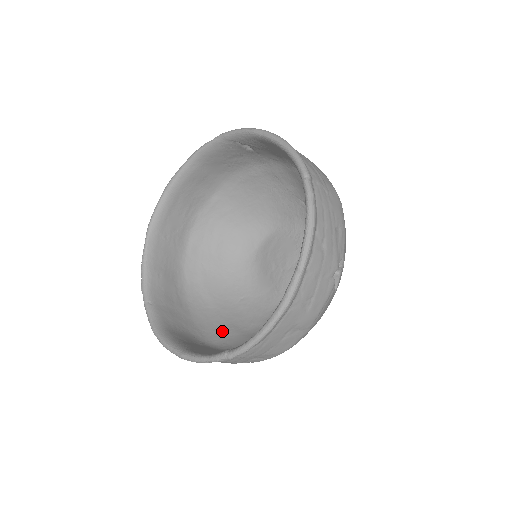
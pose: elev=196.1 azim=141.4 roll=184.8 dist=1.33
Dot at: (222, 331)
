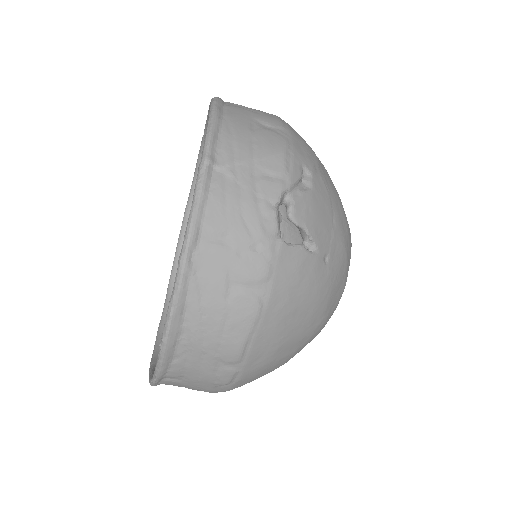
Dot at: occluded
